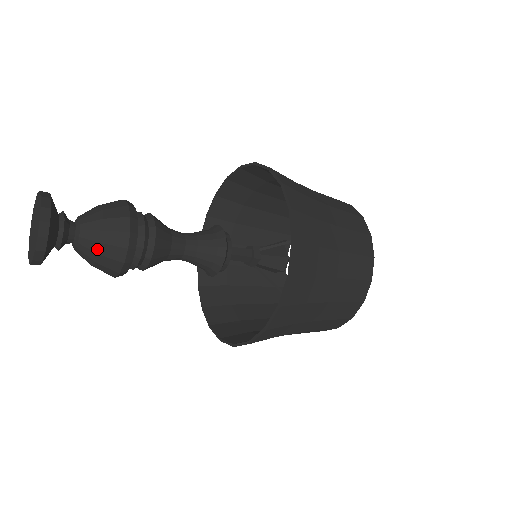
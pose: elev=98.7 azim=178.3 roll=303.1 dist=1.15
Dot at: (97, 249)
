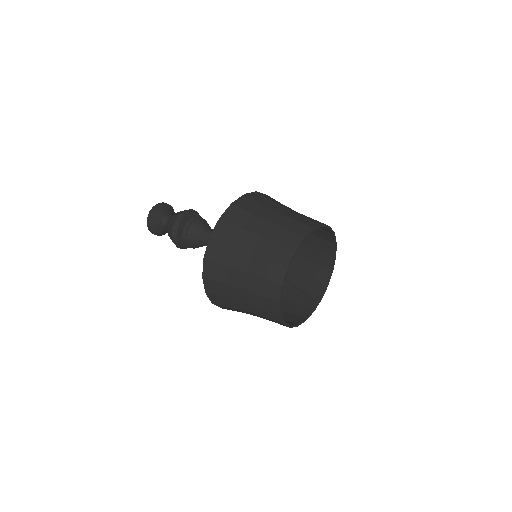
Dot at: (171, 218)
